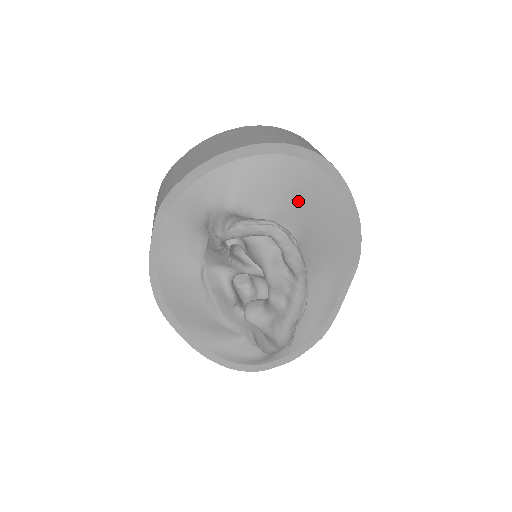
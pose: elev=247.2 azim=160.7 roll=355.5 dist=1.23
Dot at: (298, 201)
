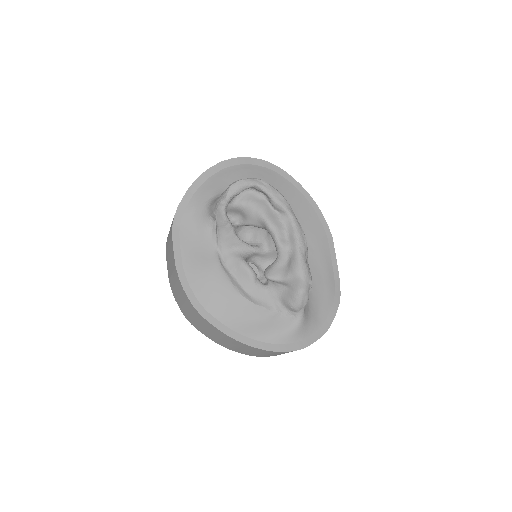
Dot at: occluded
